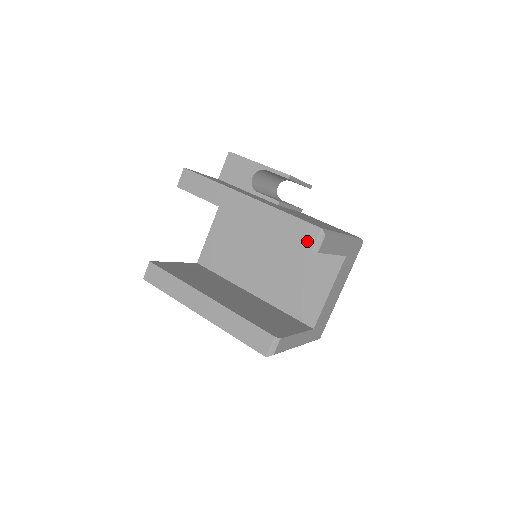
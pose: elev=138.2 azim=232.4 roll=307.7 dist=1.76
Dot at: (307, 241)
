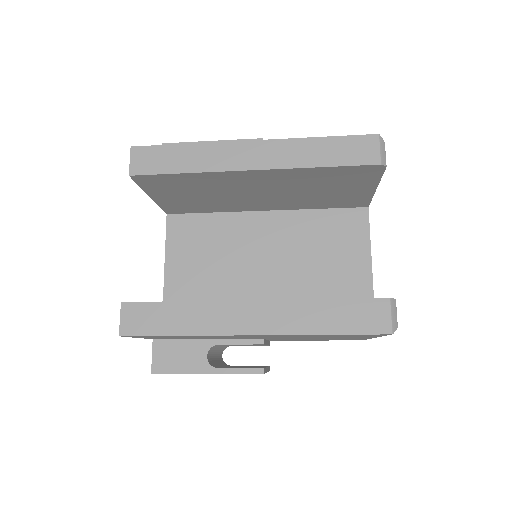
Dot at: (368, 156)
